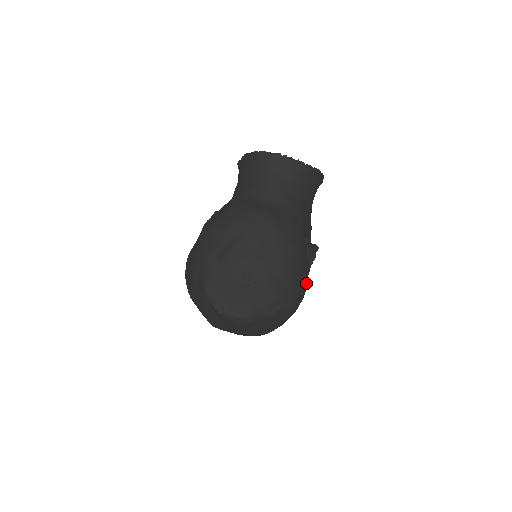
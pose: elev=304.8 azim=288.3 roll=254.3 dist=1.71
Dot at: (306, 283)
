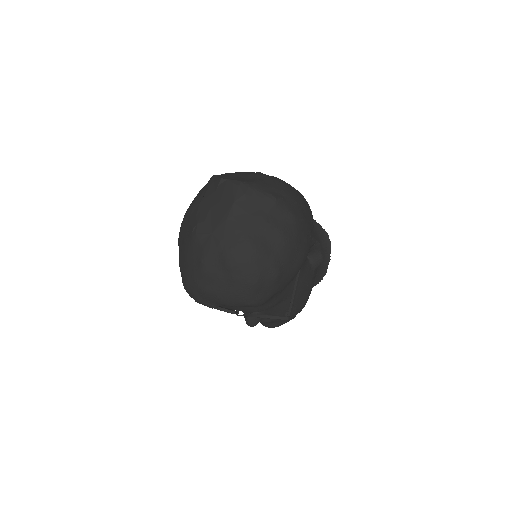
Dot at: (309, 239)
